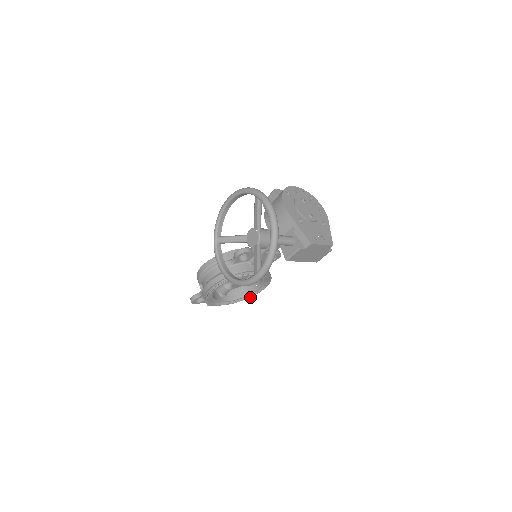
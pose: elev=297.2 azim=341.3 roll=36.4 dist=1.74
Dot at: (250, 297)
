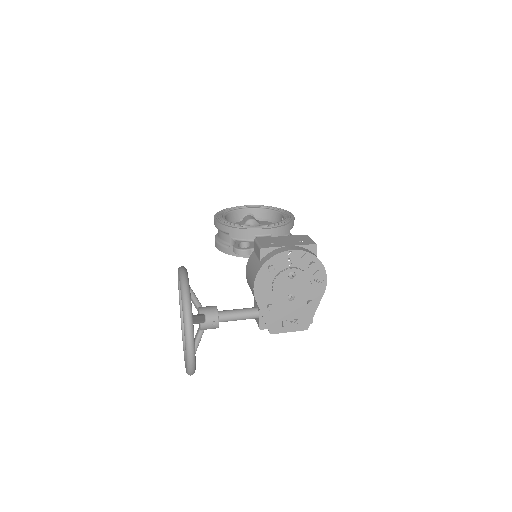
Dot at: occluded
